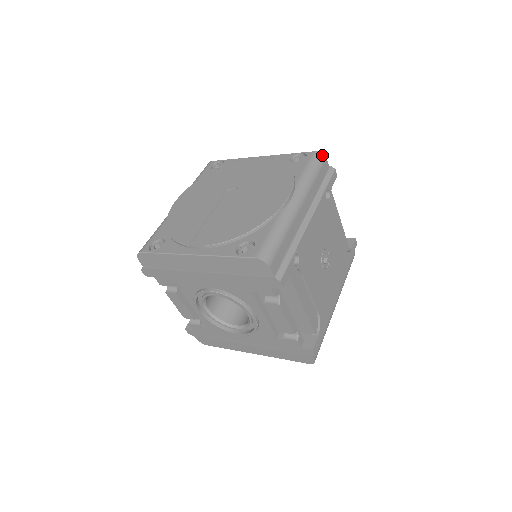
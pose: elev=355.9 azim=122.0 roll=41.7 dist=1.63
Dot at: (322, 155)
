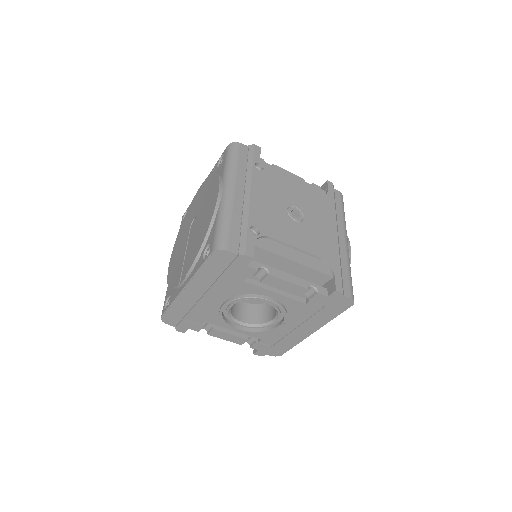
Dot at: (234, 143)
